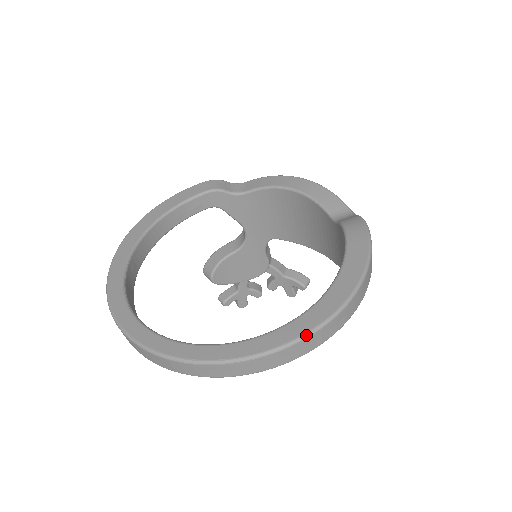
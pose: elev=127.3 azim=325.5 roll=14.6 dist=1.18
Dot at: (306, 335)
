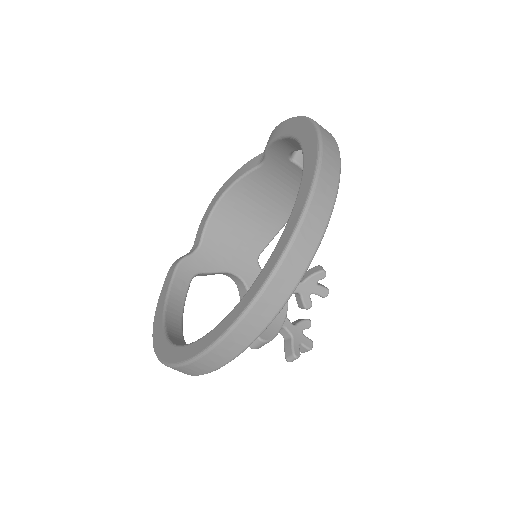
Dot at: (319, 152)
